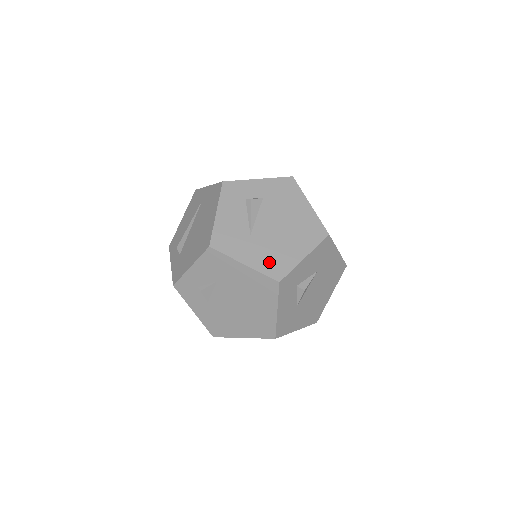
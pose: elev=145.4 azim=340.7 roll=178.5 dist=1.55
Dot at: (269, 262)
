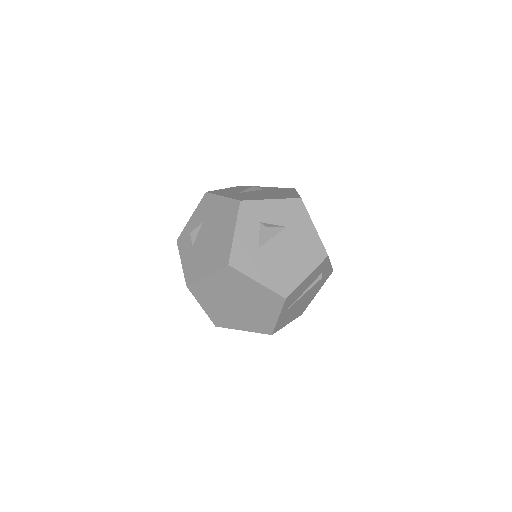
Dot at: (241, 197)
